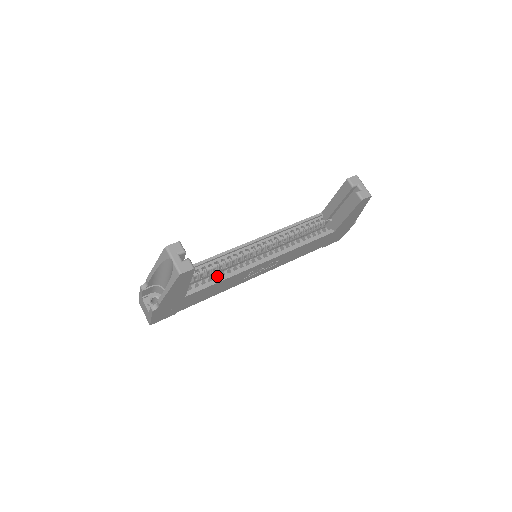
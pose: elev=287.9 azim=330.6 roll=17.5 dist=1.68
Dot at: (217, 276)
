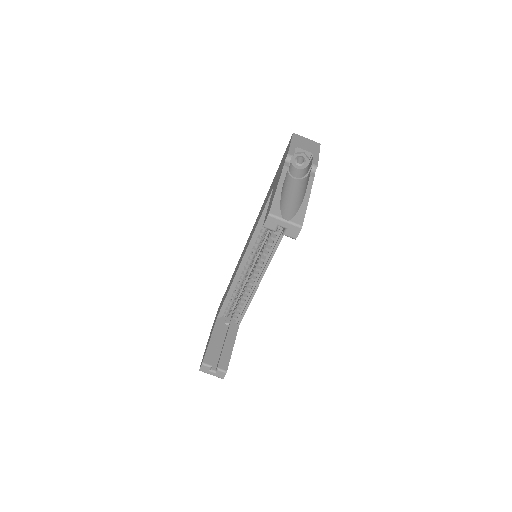
Dot at: (244, 297)
